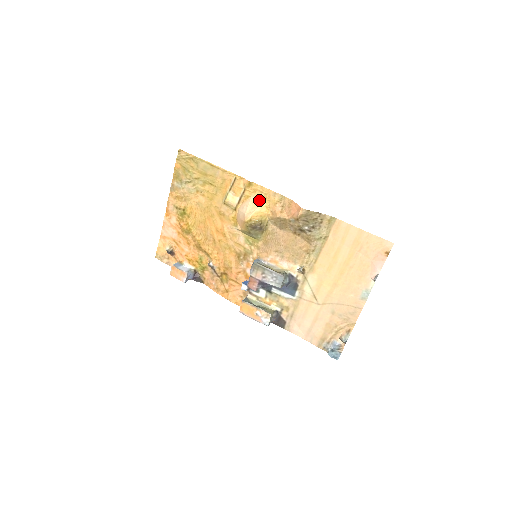
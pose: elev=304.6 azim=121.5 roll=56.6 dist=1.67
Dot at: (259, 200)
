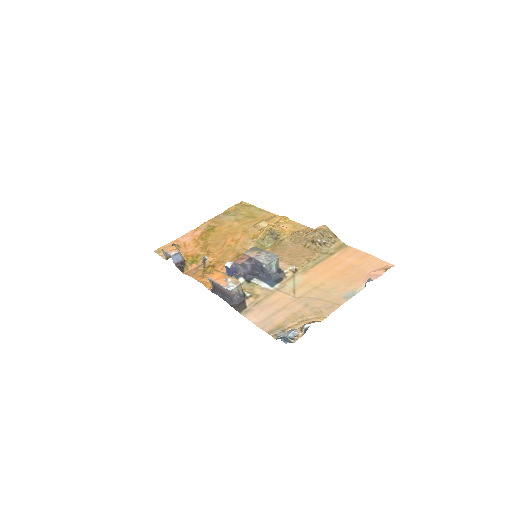
Dot at: (286, 227)
